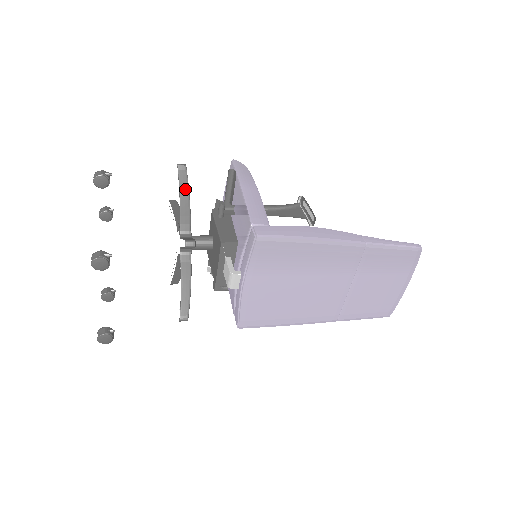
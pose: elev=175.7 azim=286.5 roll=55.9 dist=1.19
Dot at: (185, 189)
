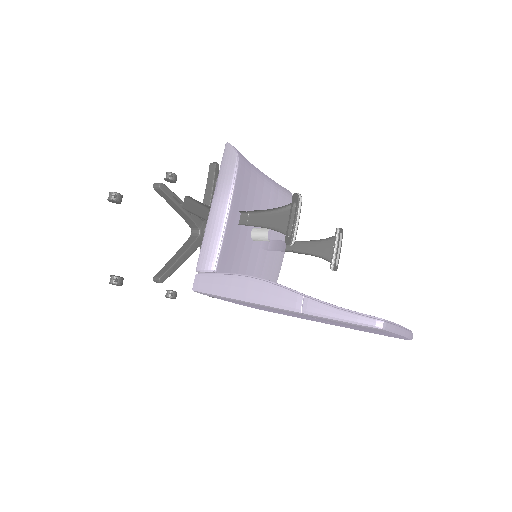
Dot at: (171, 202)
